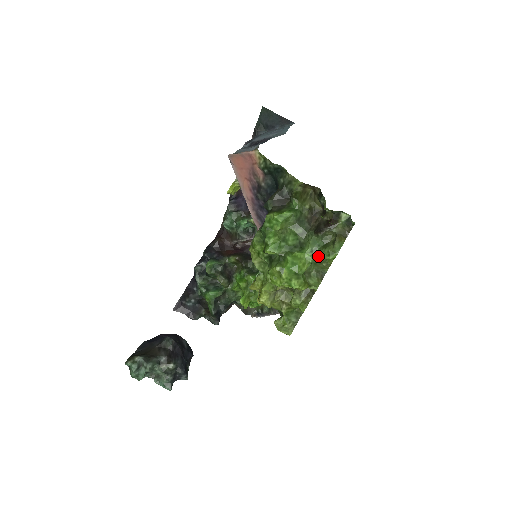
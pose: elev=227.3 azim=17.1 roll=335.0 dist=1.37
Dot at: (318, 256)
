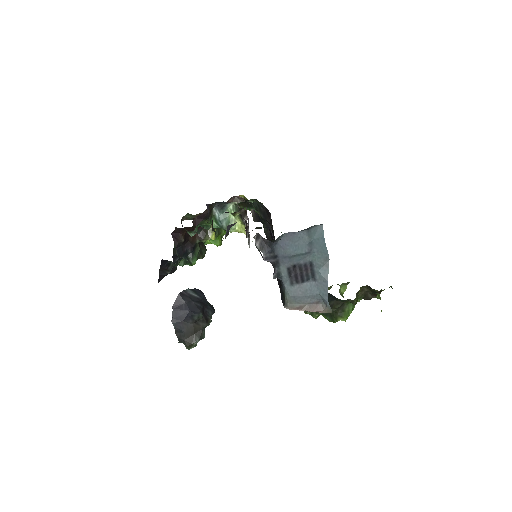
Dot at: (361, 299)
